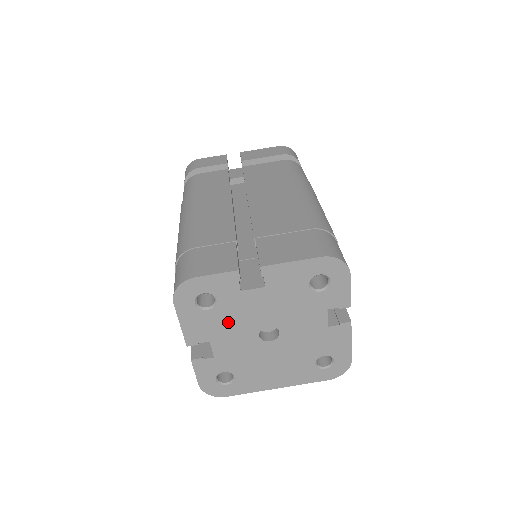
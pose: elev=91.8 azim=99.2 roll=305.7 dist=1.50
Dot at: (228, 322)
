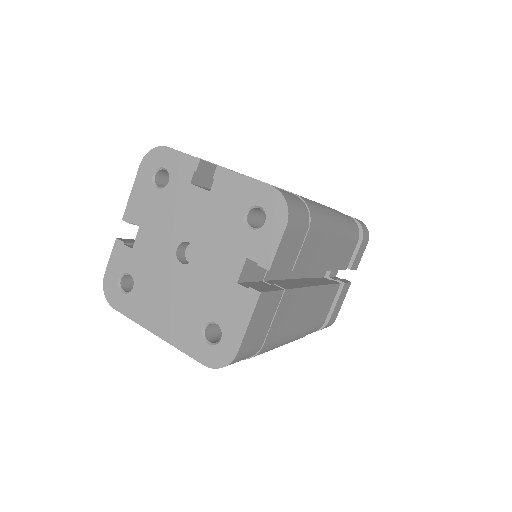
Dot at: (164, 214)
